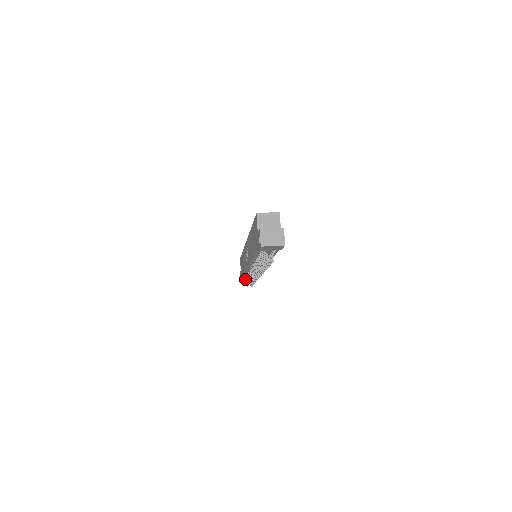
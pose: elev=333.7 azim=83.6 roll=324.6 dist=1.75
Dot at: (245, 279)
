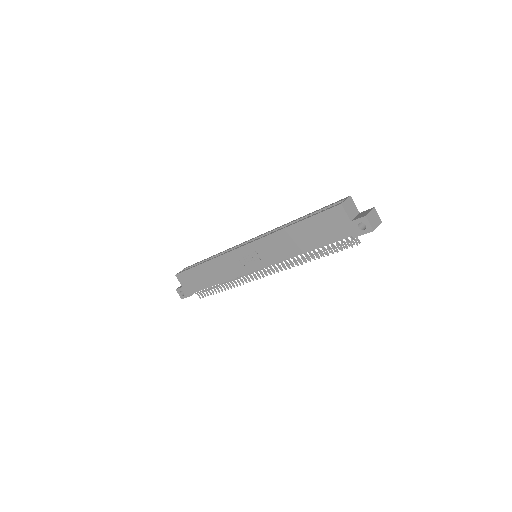
Dot at: (197, 292)
